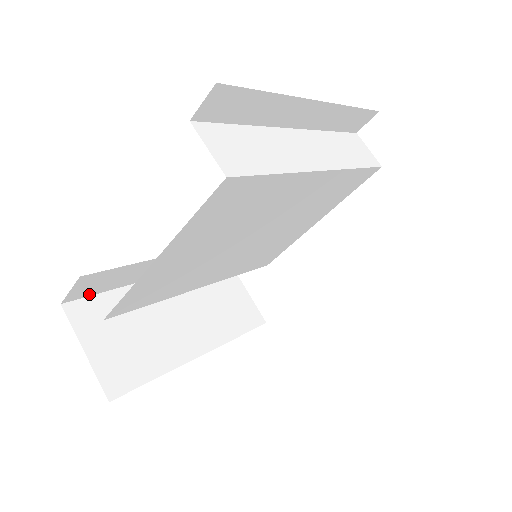
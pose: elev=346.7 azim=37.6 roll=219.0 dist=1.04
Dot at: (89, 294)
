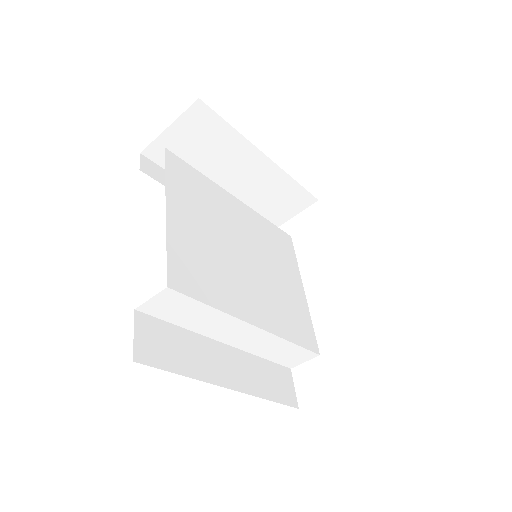
Dot at: (159, 365)
